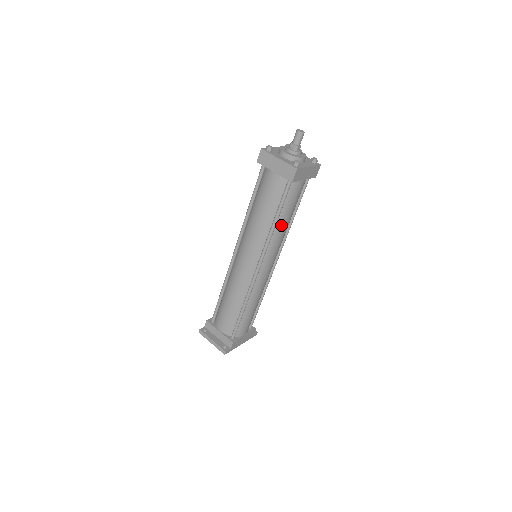
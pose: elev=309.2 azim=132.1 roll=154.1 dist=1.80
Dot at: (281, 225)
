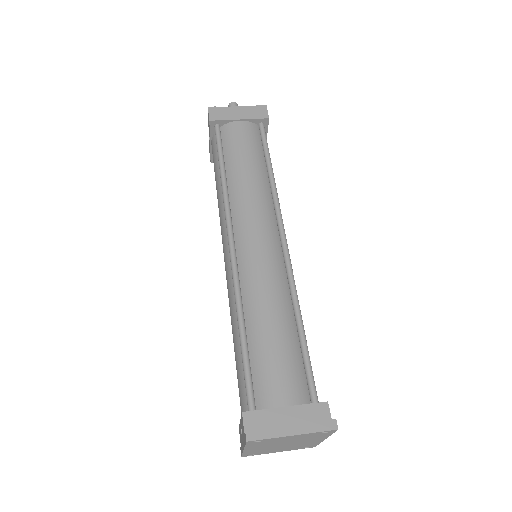
Dot at: occluded
